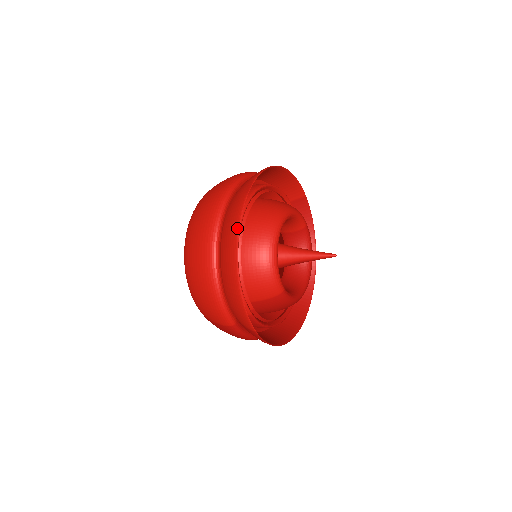
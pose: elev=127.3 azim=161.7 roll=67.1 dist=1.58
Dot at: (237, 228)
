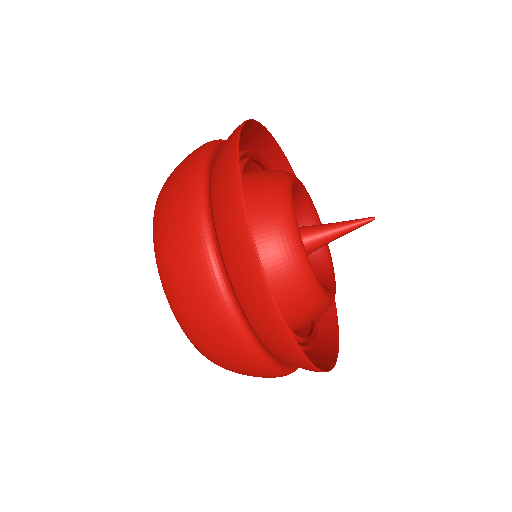
Dot at: (282, 325)
